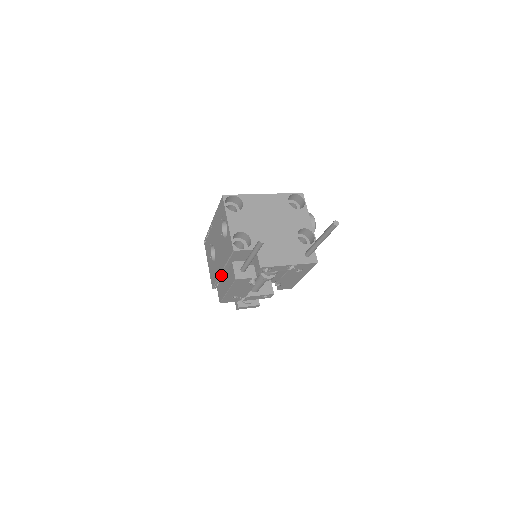
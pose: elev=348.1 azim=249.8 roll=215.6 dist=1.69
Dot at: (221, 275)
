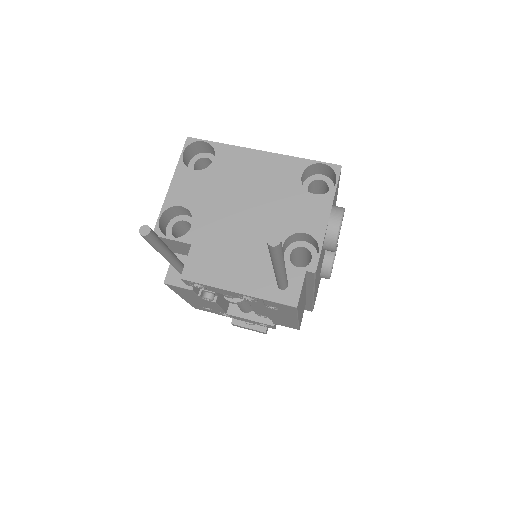
Dot at: occluded
